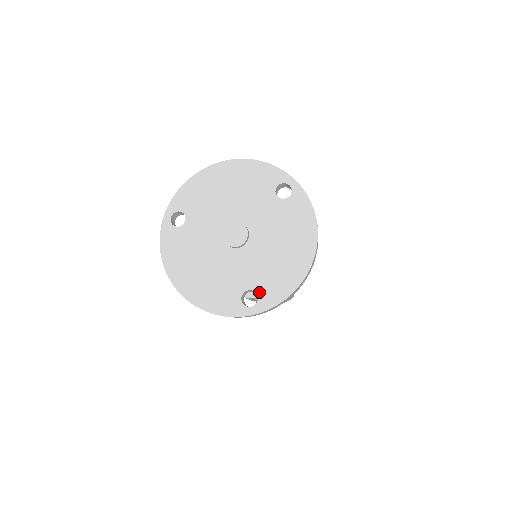
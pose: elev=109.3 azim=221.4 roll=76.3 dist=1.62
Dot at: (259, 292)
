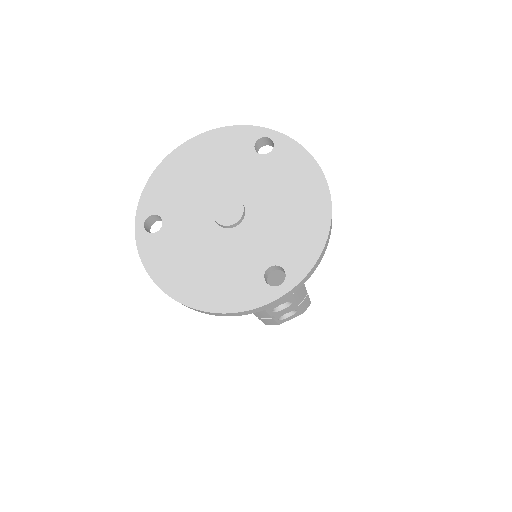
Dot at: (283, 264)
